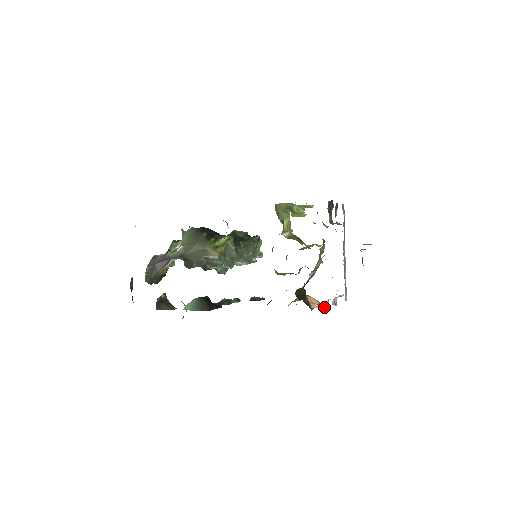
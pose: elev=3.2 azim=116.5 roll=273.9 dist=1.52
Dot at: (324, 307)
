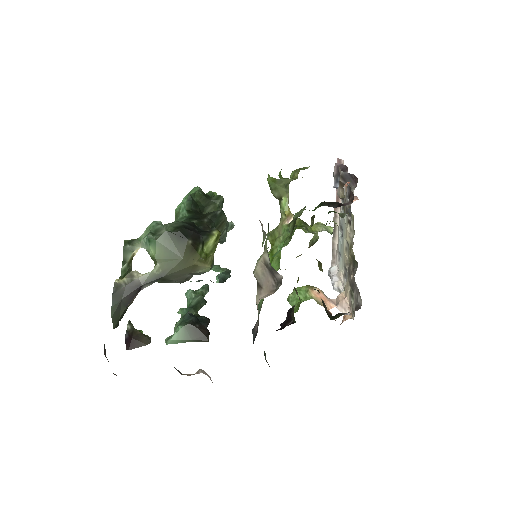
Dot at: (344, 310)
